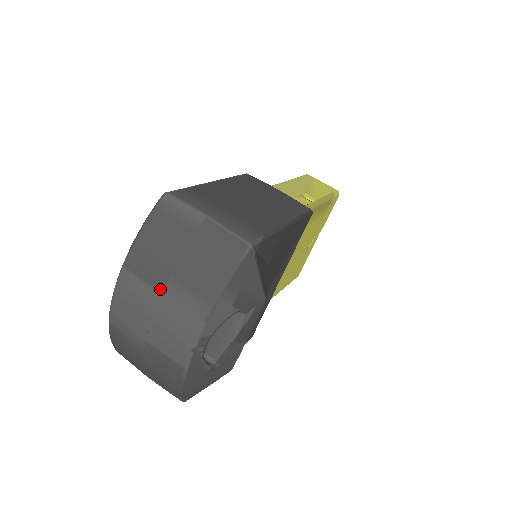
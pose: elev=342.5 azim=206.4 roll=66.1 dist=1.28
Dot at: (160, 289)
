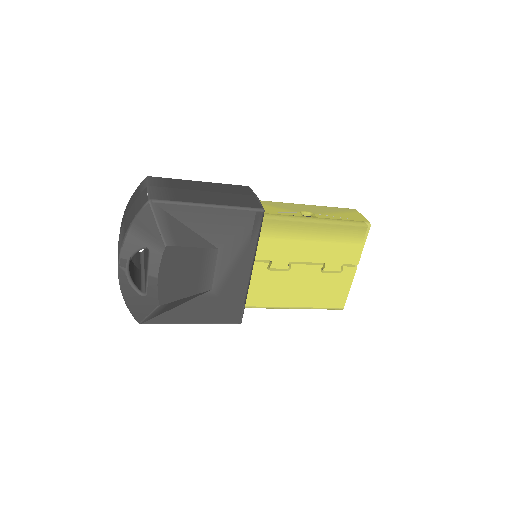
Dot at: (121, 229)
